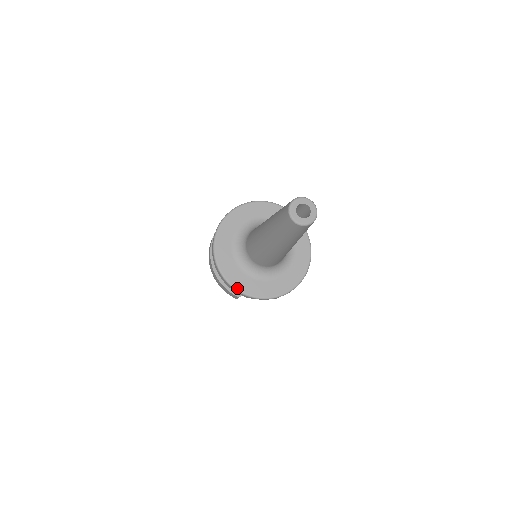
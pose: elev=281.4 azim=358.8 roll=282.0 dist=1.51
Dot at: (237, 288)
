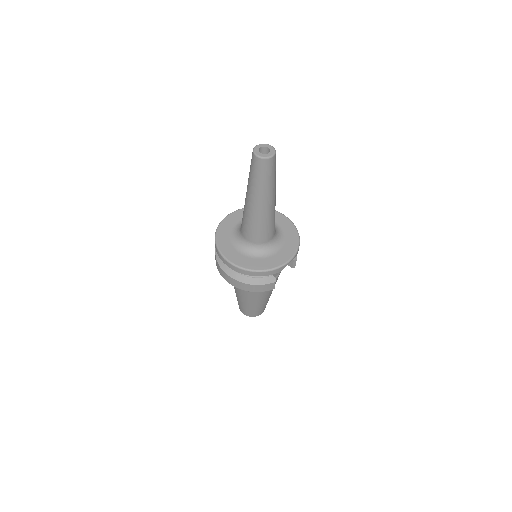
Dot at: (269, 269)
